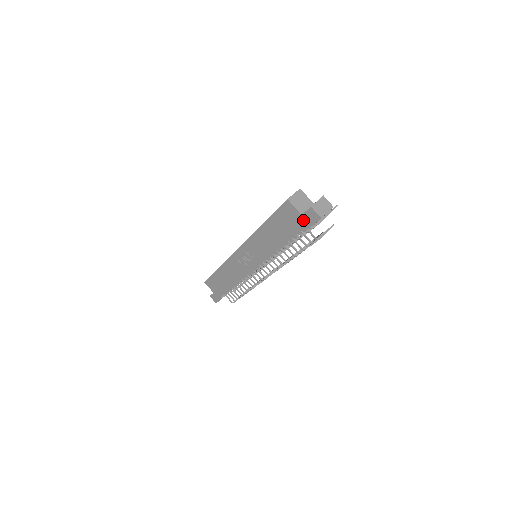
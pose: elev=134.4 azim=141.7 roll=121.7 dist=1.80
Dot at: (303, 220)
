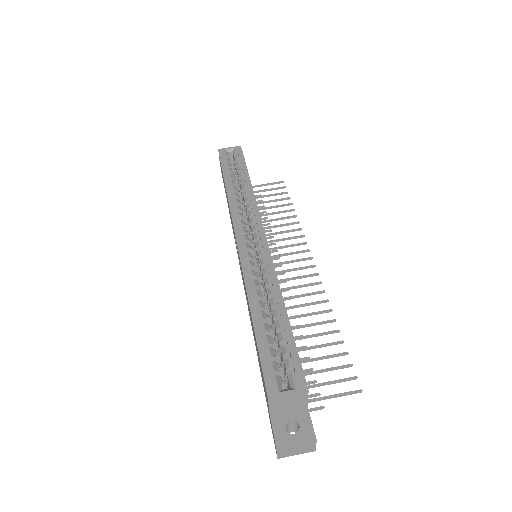
Dot at: (269, 415)
